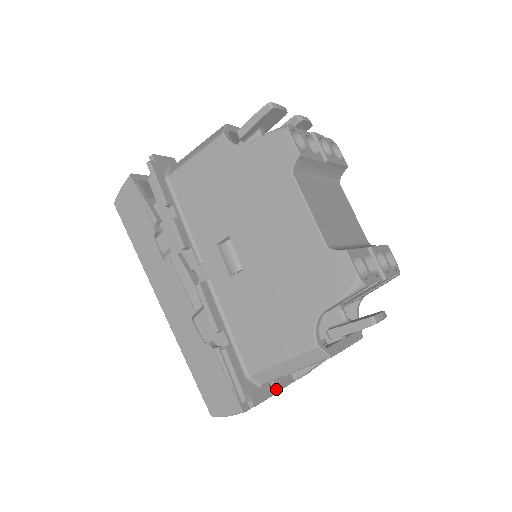
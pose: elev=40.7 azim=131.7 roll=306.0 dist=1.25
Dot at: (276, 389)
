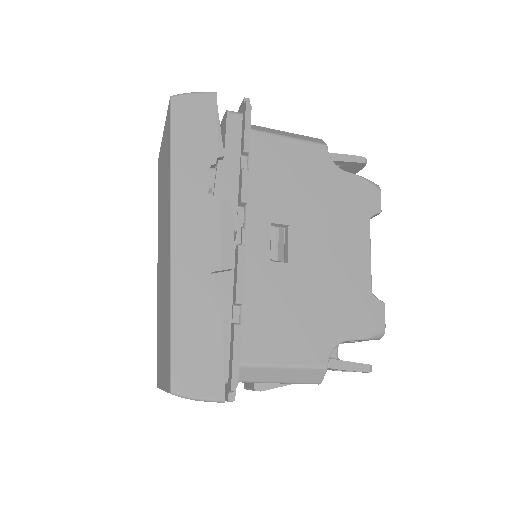
Dot at: occluded
